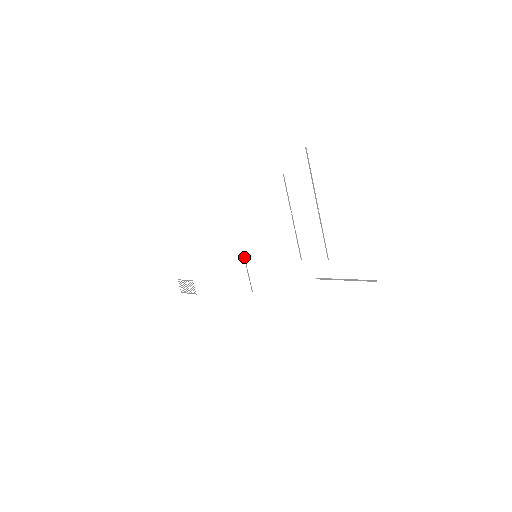
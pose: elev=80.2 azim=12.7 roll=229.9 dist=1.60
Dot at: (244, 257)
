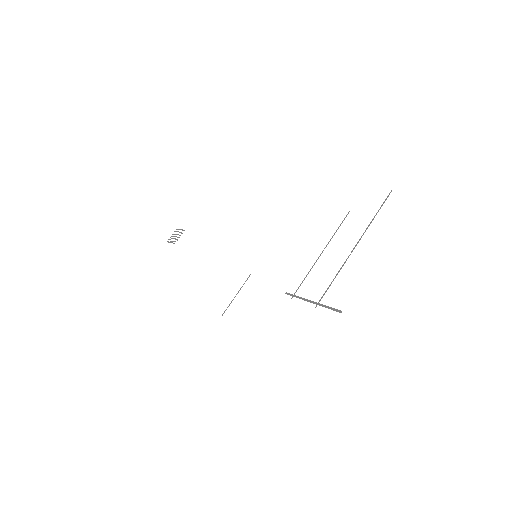
Dot at: (247, 278)
